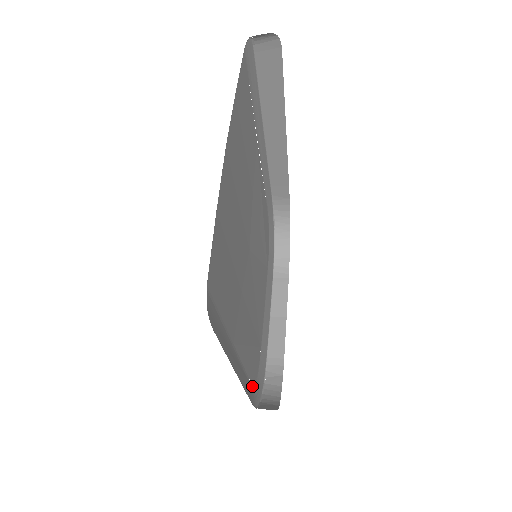
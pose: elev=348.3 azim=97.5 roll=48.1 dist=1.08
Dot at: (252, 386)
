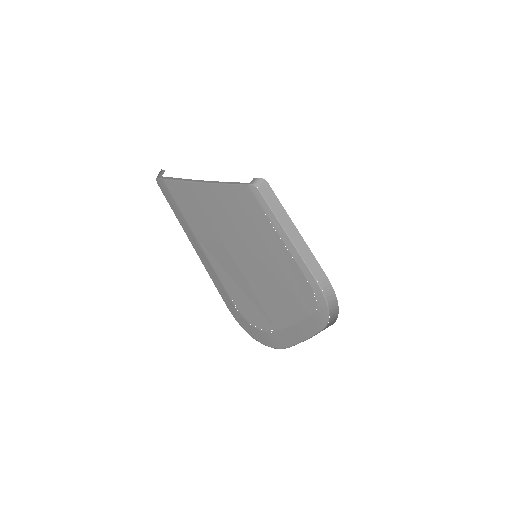
Dot at: (238, 312)
